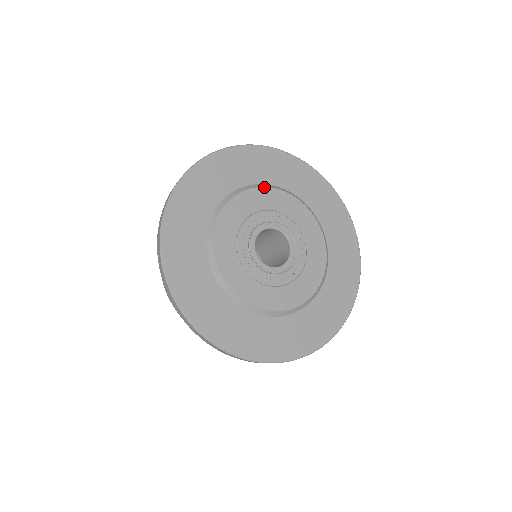
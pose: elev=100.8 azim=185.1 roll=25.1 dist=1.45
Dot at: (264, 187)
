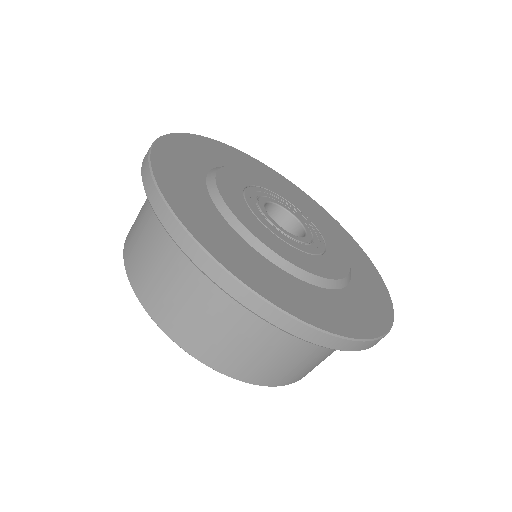
Dot at: (235, 166)
